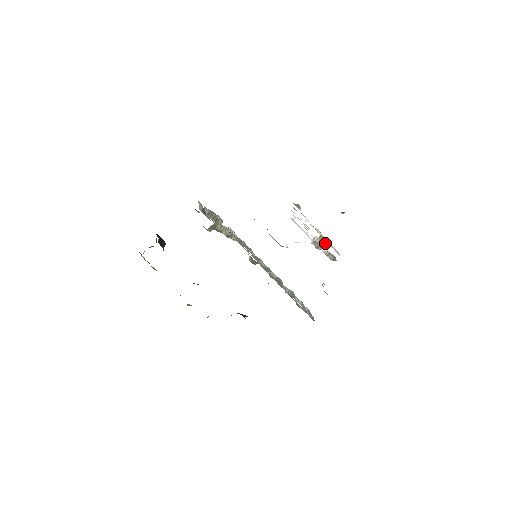
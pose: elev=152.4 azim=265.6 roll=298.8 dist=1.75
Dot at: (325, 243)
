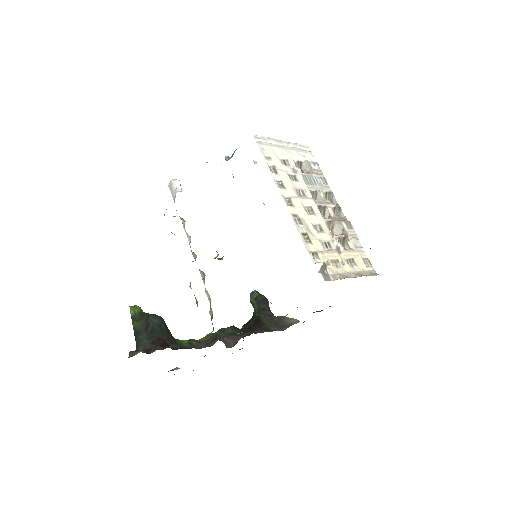
Dot at: (345, 245)
